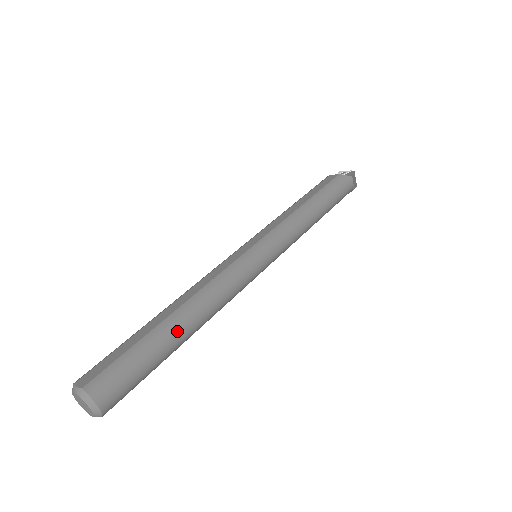
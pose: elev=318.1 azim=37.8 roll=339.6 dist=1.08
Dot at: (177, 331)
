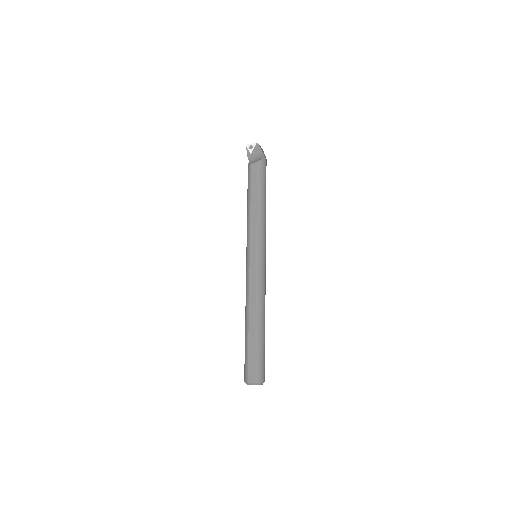
Dot at: (263, 329)
